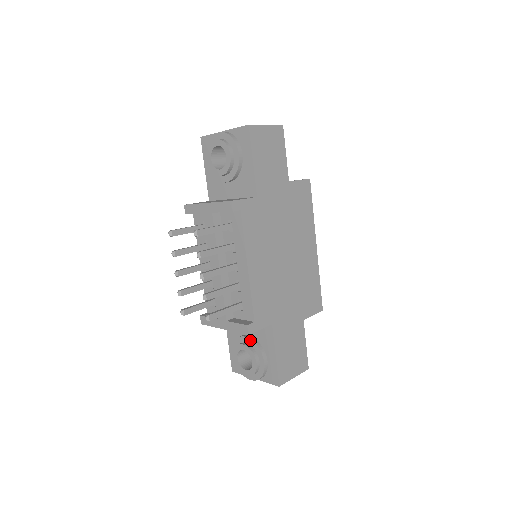
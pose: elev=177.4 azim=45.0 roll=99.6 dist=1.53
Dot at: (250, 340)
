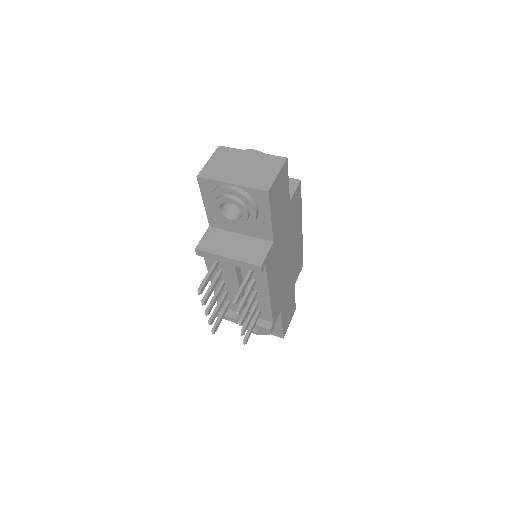
Dot at: occluded
